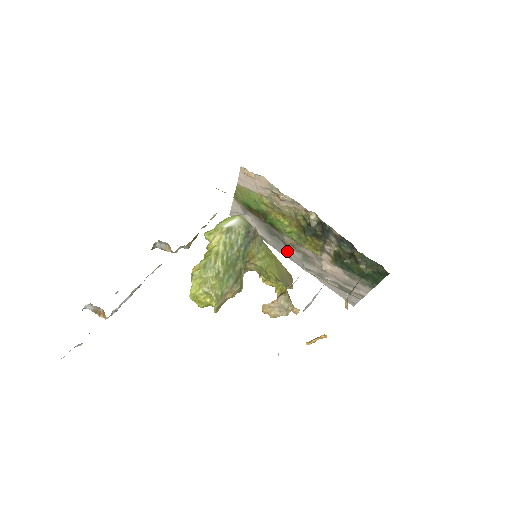
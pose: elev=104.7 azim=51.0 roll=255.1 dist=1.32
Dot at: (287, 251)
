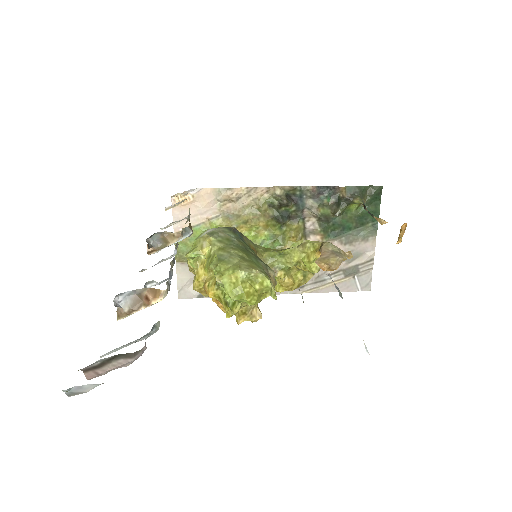
Dot at: occluded
